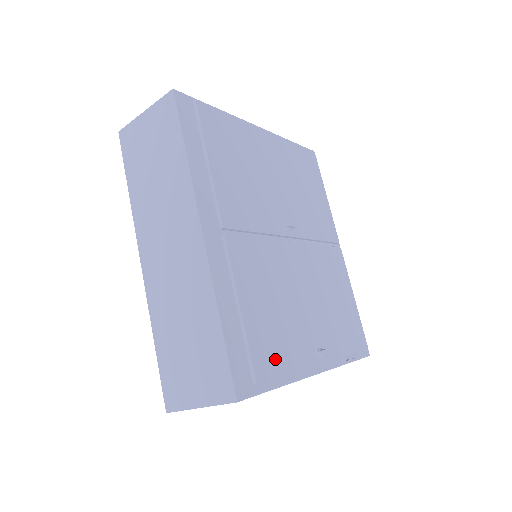
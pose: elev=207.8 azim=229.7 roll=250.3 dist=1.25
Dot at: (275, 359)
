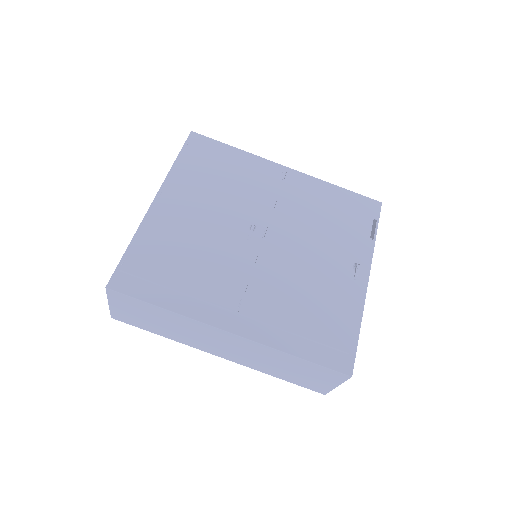
Dot at: (341, 322)
